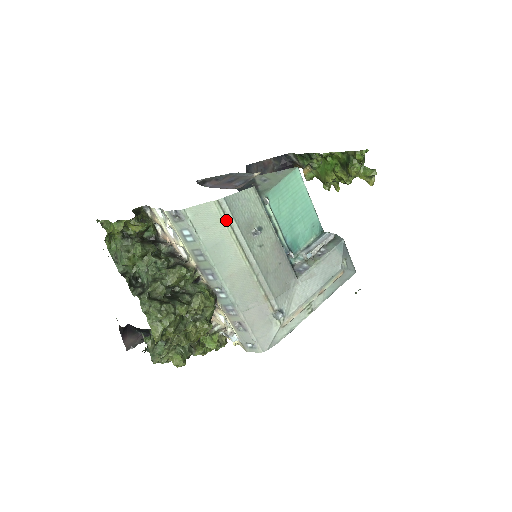
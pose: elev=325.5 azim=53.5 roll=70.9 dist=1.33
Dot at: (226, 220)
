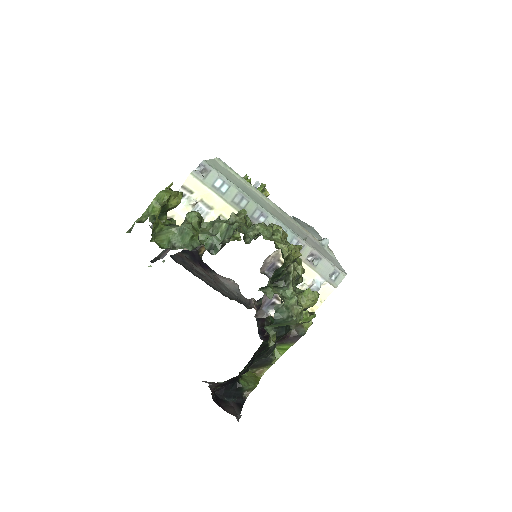
Dot at: (234, 172)
